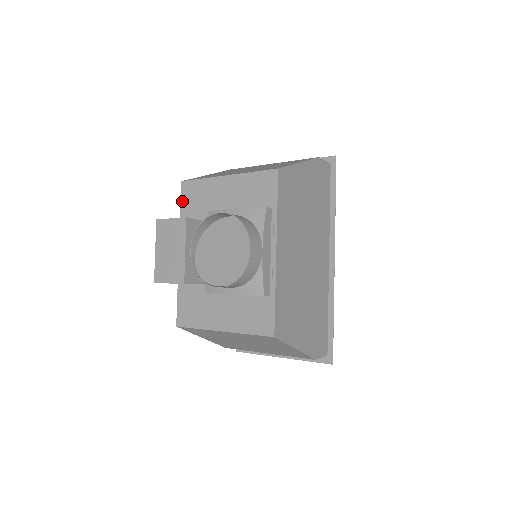
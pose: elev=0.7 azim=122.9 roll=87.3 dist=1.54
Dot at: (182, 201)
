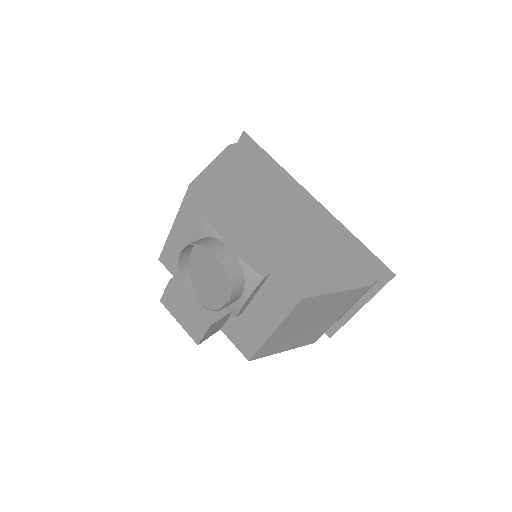
Dot at: (171, 272)
